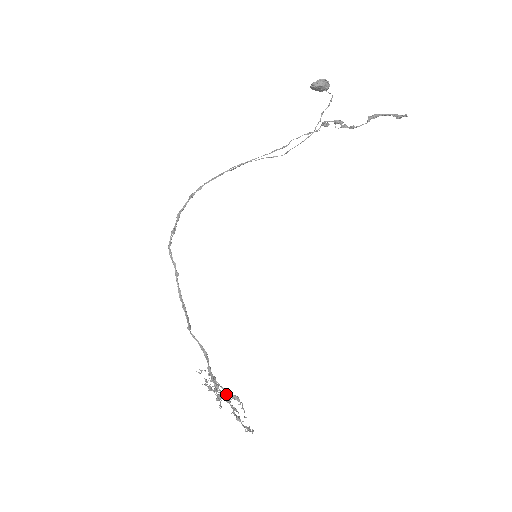
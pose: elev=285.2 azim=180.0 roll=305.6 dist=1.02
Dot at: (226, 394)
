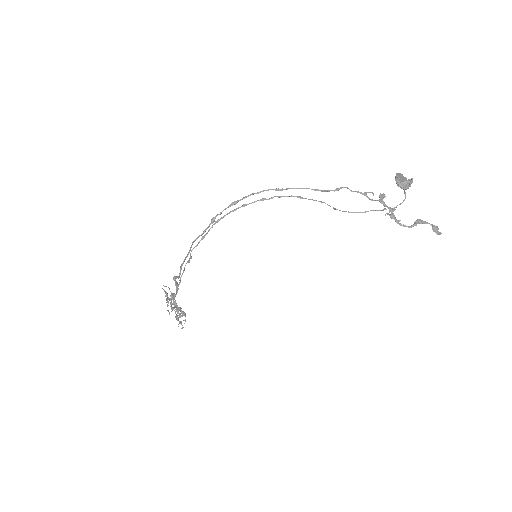
Dot at: (178, 310)
